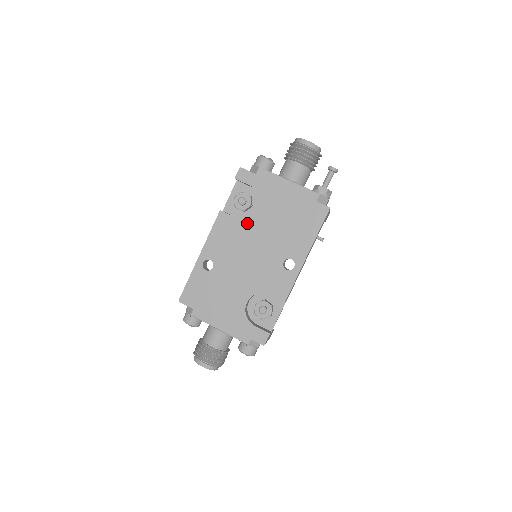
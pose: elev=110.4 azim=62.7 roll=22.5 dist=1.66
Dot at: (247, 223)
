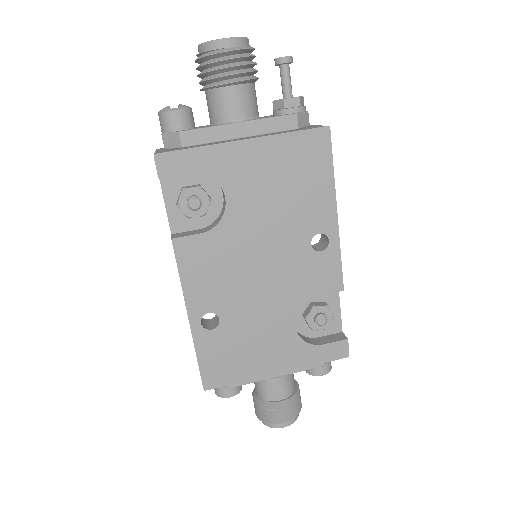
Dot at: (225, 229)
